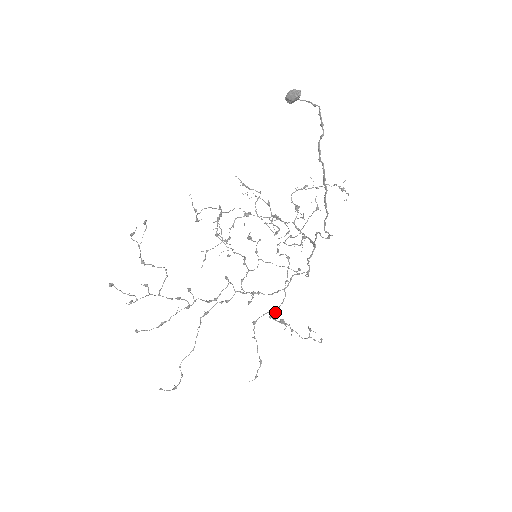
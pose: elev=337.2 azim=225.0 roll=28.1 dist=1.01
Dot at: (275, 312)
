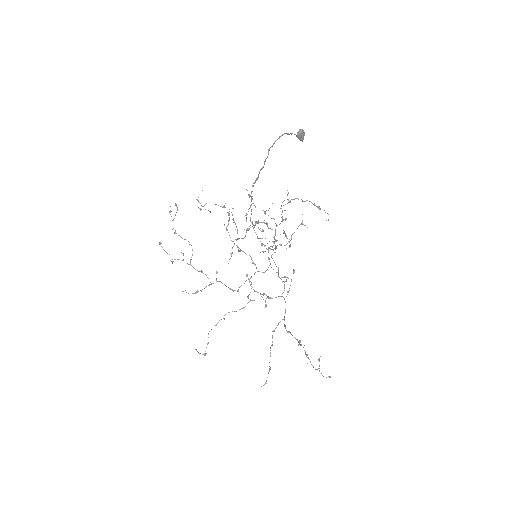
Dot at: occluded
